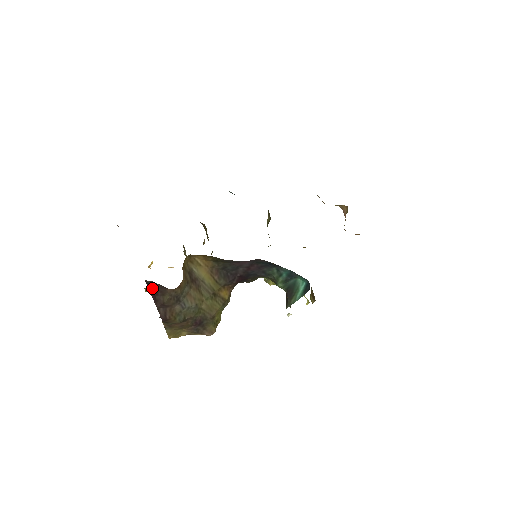
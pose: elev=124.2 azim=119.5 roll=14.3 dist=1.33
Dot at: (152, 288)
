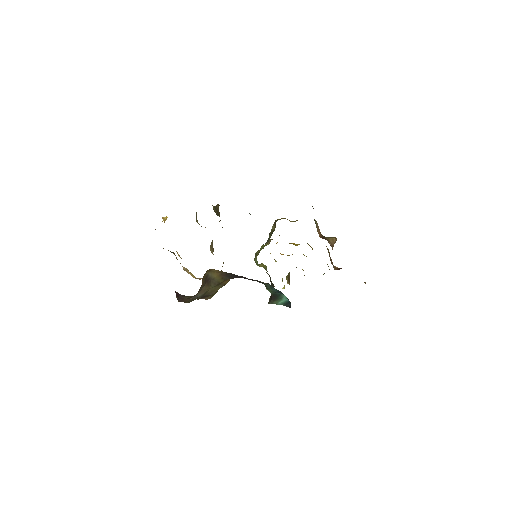
Dot at: (178, 293)
